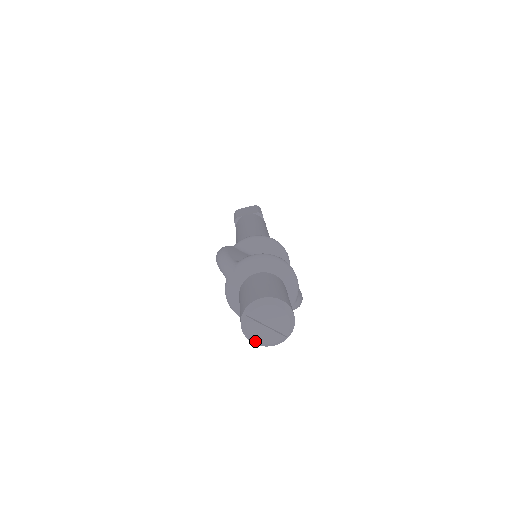
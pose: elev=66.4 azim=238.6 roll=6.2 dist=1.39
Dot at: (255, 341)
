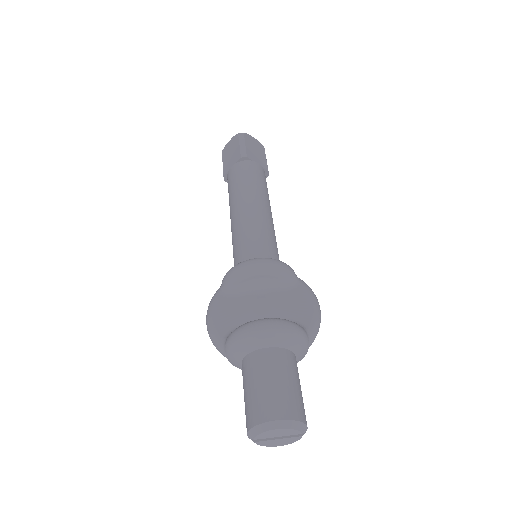
Dot at: occluded
